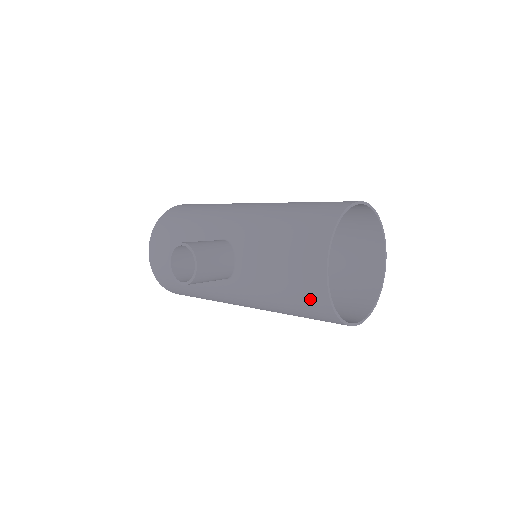
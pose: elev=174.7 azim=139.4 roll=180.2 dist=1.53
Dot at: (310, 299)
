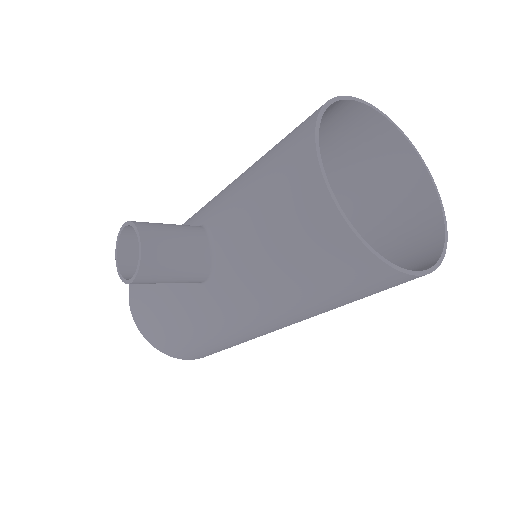
Dot at: (315, 236)
